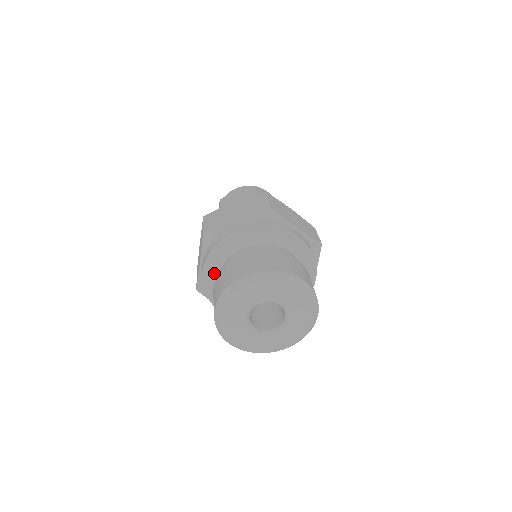
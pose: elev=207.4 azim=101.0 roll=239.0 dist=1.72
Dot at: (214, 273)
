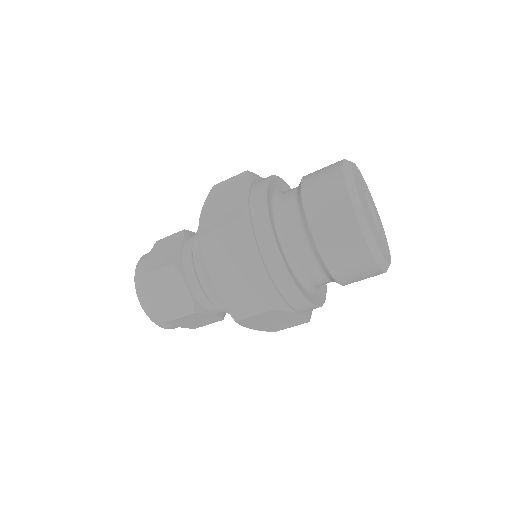
Dot at: (272, 199)
